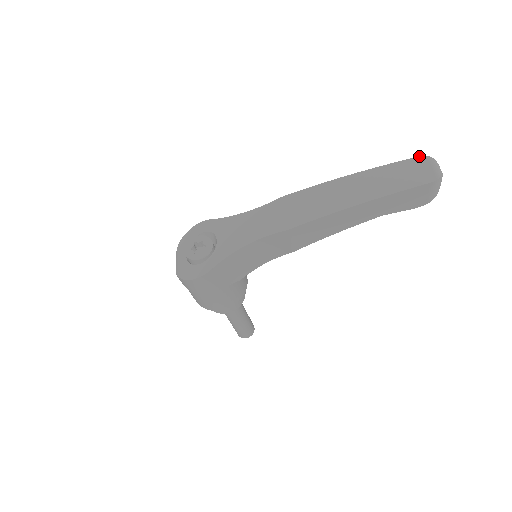
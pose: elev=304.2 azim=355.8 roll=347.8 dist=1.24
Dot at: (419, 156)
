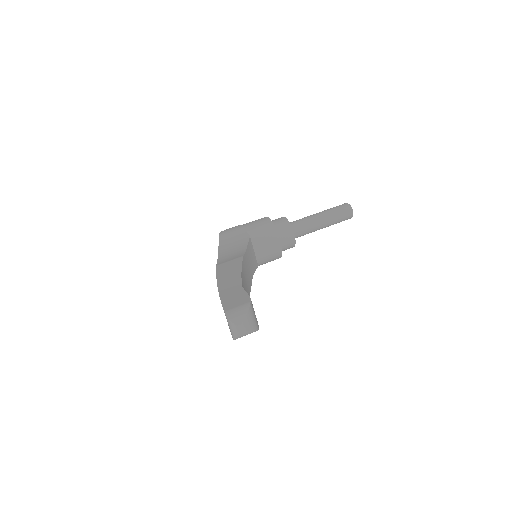
Dot at: (224, 311)
